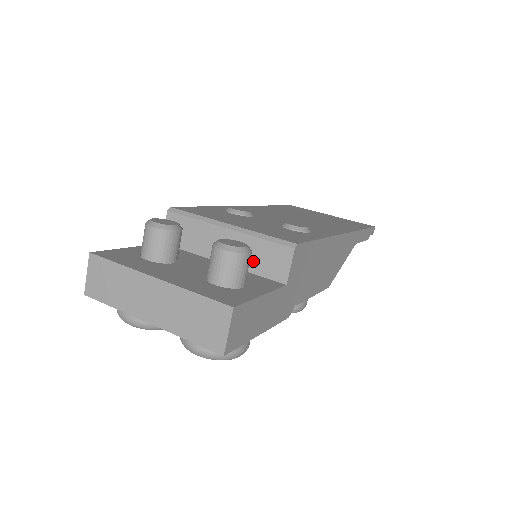
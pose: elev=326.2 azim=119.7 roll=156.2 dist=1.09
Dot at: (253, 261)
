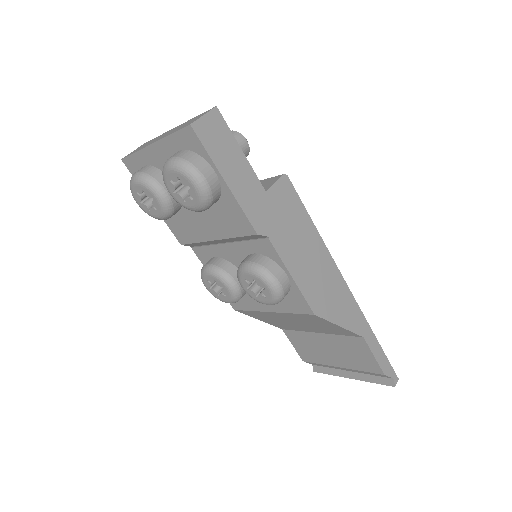
Dot at: occluded
